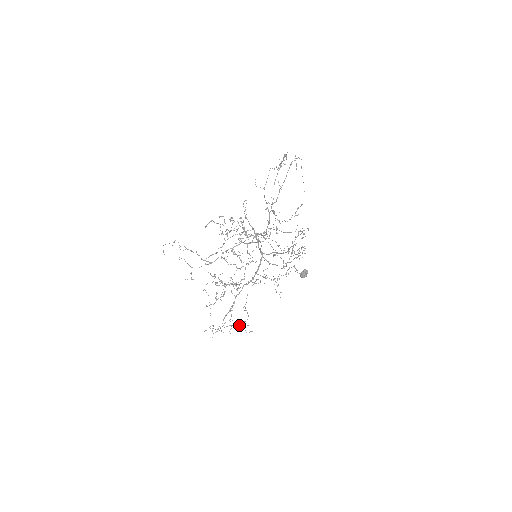
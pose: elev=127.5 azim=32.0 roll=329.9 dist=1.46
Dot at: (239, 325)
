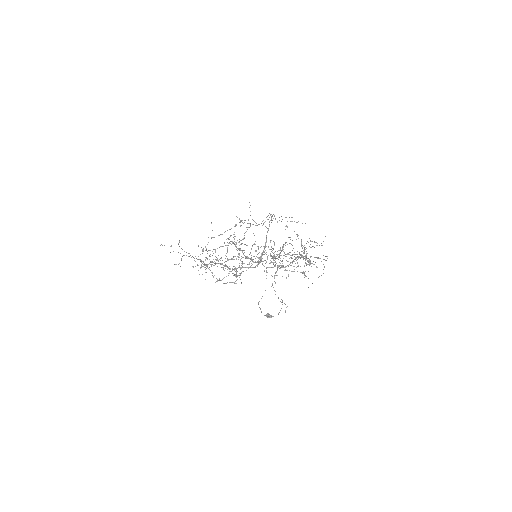
Dot at: occluded
